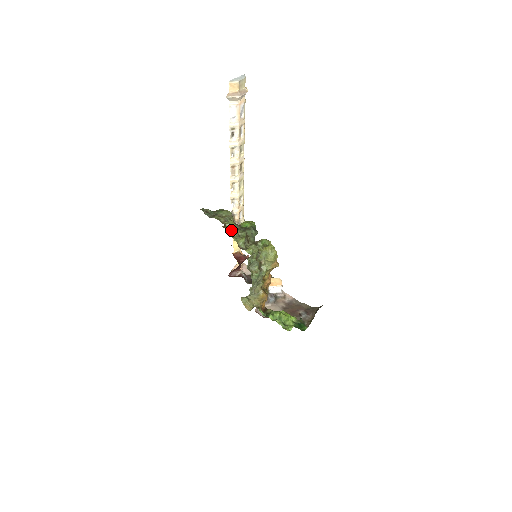
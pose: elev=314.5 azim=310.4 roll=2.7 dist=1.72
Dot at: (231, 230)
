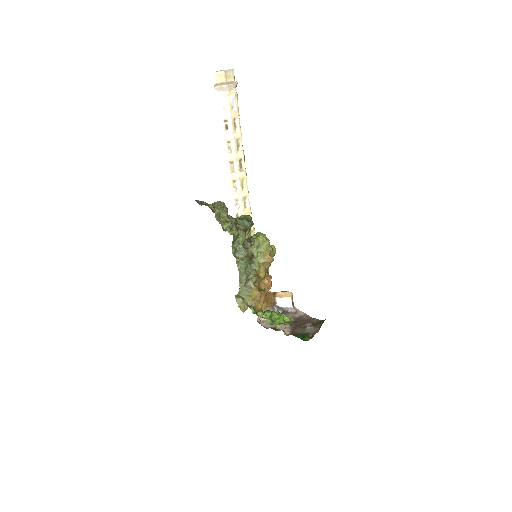
Dot at: (216, 212)
